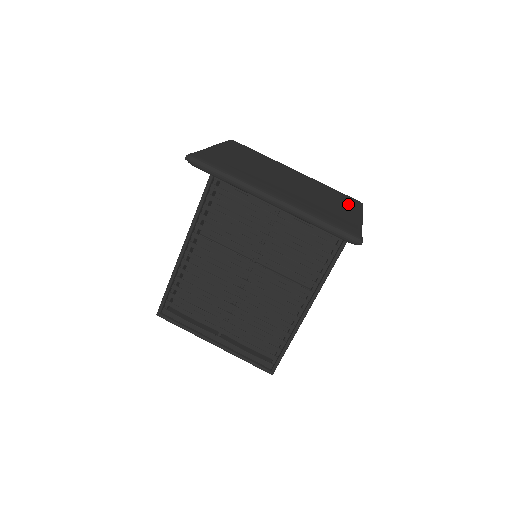
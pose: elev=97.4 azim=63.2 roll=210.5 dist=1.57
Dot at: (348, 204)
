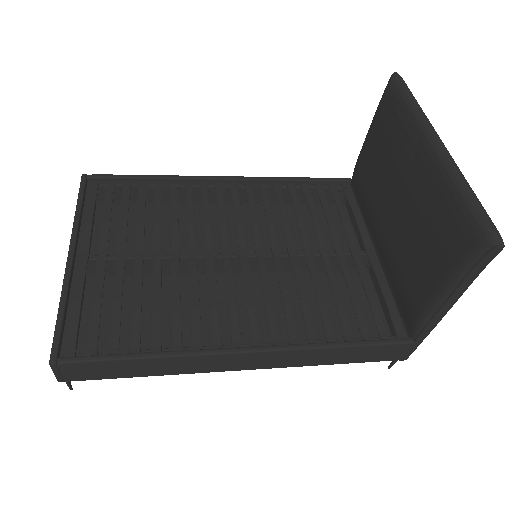
Dot at: occluded
